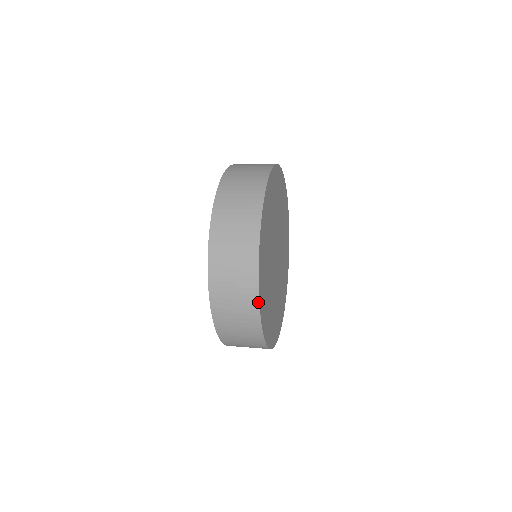
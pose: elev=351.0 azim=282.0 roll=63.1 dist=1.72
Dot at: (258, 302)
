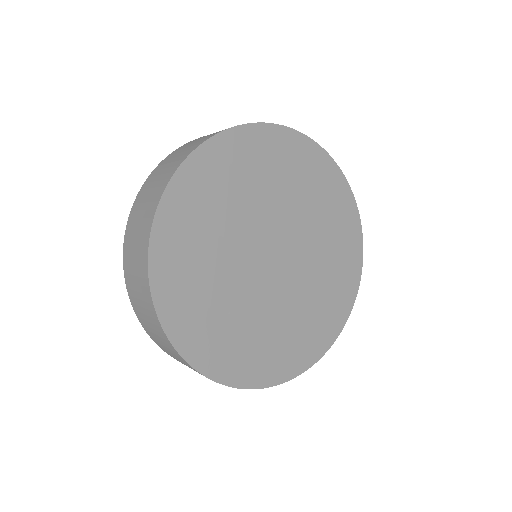
Dot at: occluded
